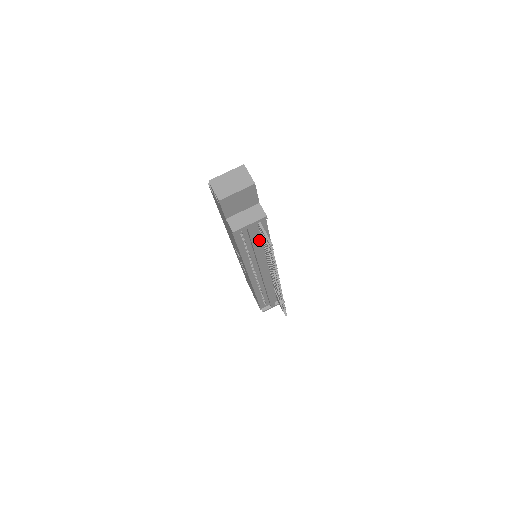
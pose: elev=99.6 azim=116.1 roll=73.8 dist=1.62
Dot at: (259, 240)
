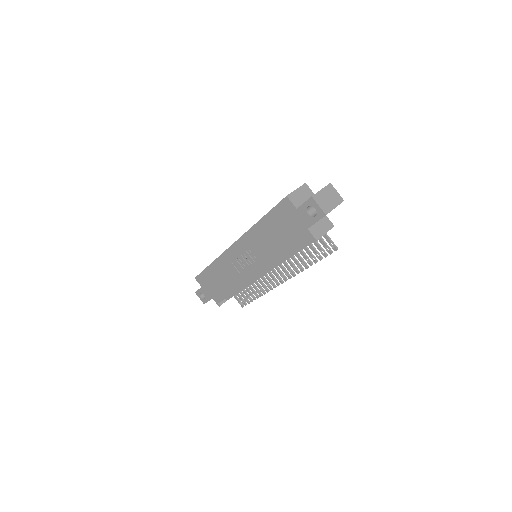
Dot at: occluded
